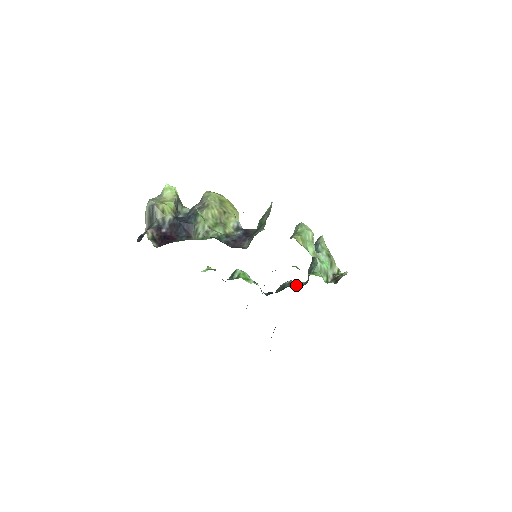
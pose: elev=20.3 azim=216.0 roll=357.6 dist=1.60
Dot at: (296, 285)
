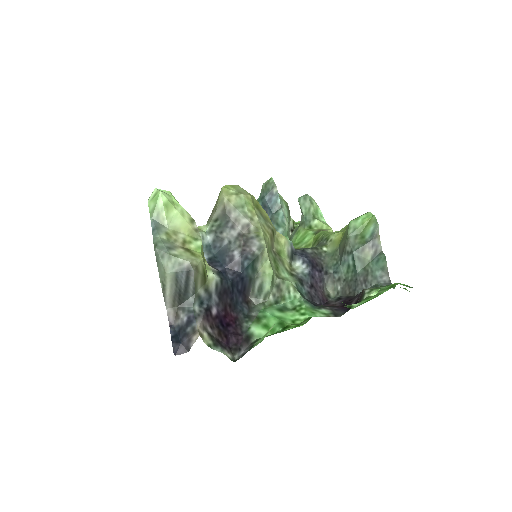
Dot at: occluded
